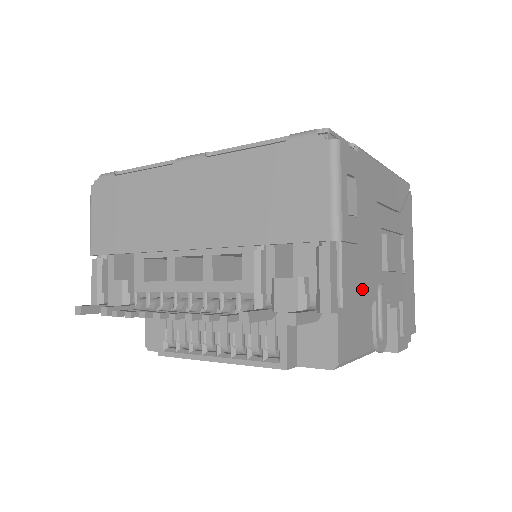
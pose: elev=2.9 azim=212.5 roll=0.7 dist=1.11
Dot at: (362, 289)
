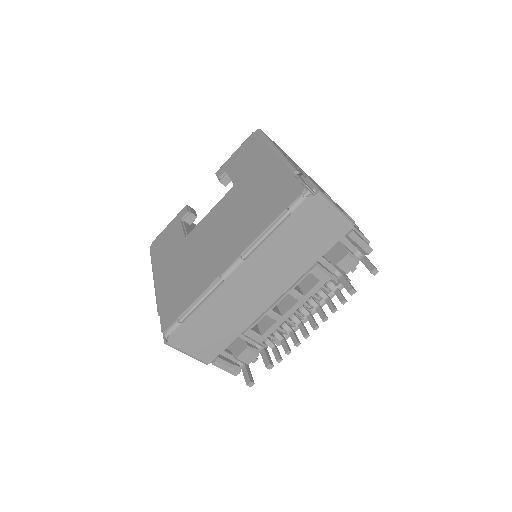
Dot at: occluded
